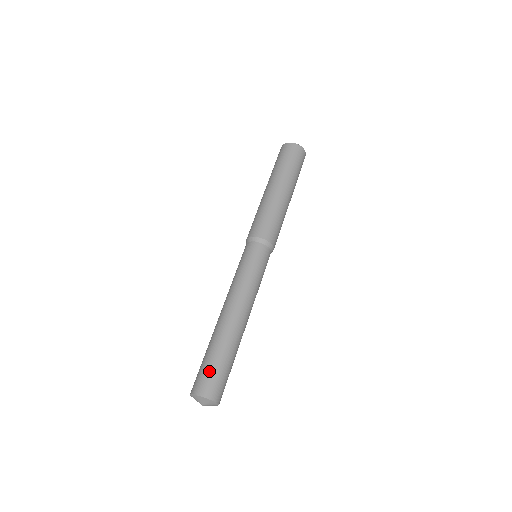
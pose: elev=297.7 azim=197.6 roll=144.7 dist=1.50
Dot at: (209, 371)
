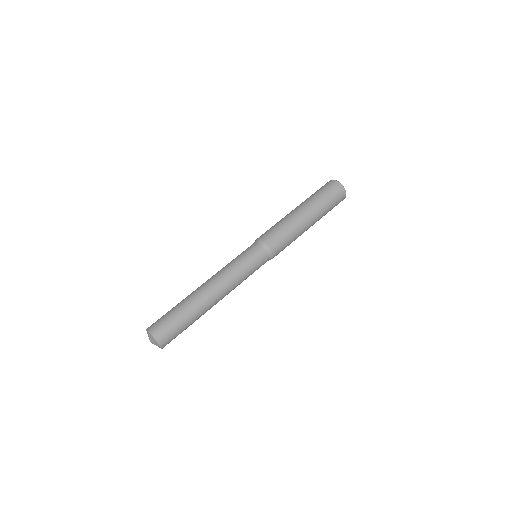
Dot at: (163, 316)
